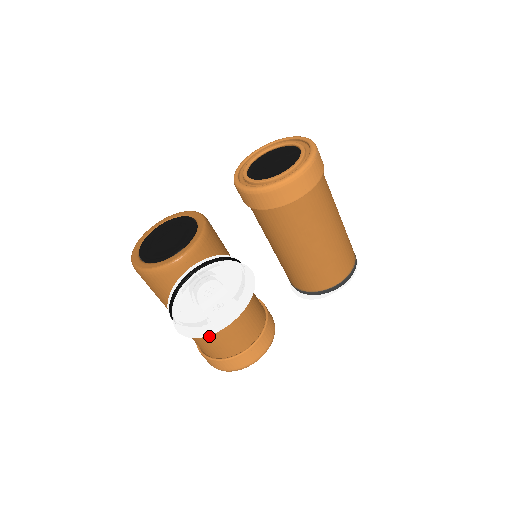
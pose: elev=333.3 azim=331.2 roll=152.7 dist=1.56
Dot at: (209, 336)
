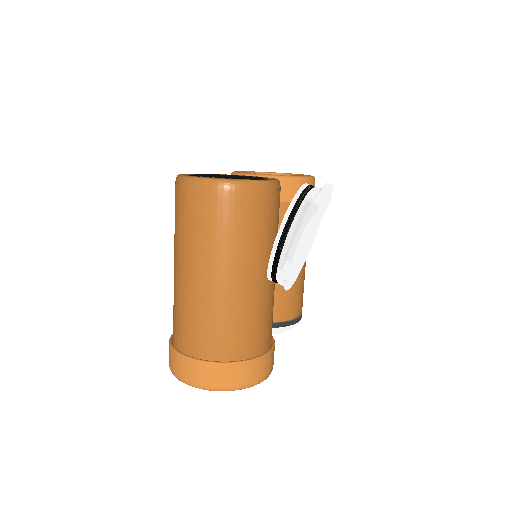
Dot at: (251, 312)
